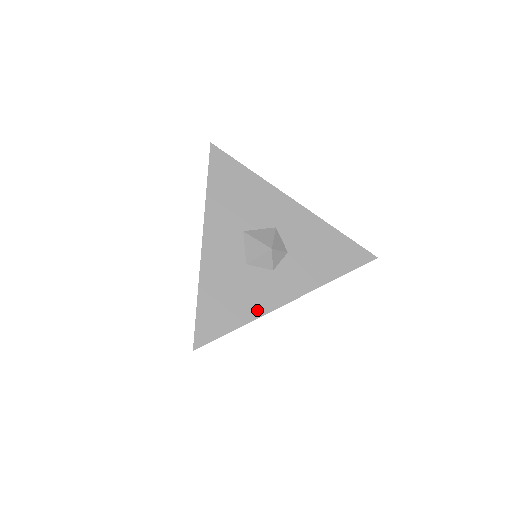
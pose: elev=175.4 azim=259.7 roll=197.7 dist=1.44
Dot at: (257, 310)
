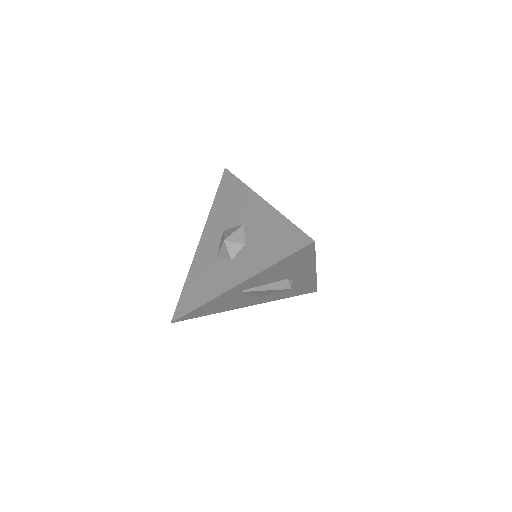
Dot at: (212, 294)
